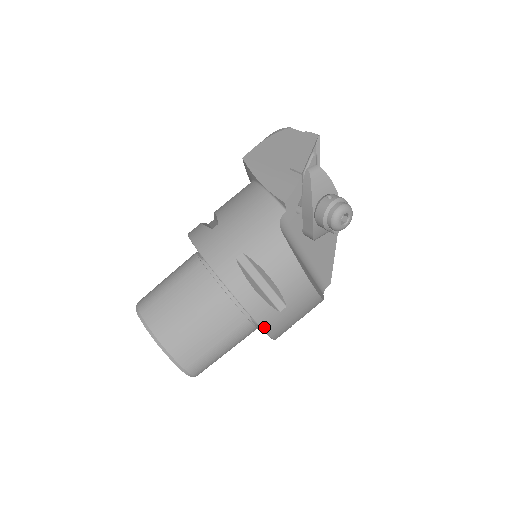
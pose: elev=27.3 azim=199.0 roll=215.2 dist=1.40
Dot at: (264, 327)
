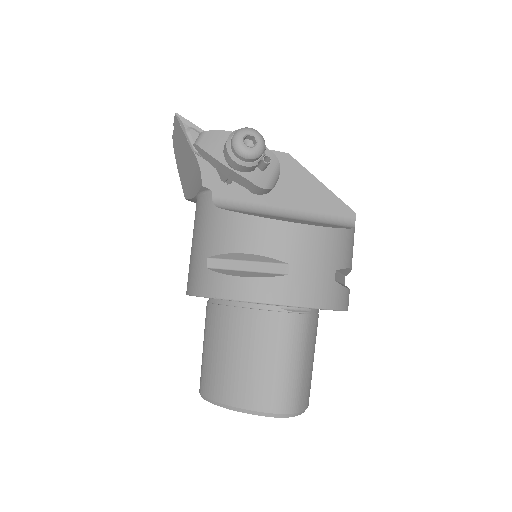
Dot at: (288, 303)
